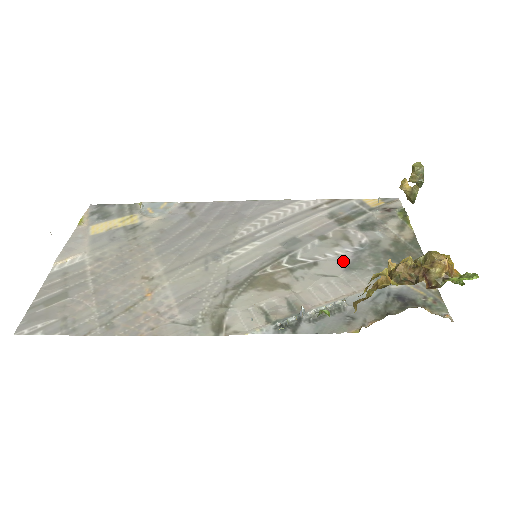
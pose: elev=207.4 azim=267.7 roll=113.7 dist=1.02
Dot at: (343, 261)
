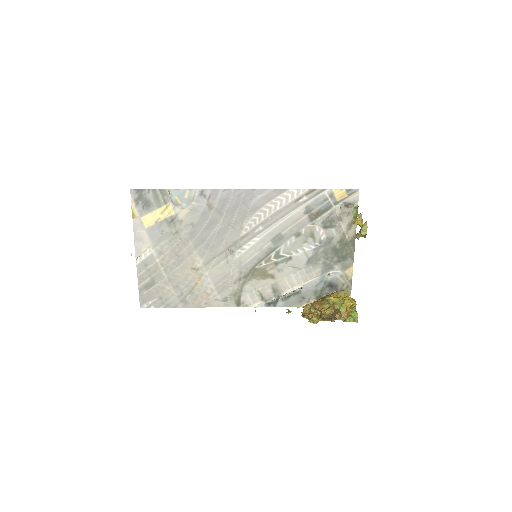
Dot at: (307, 257)
